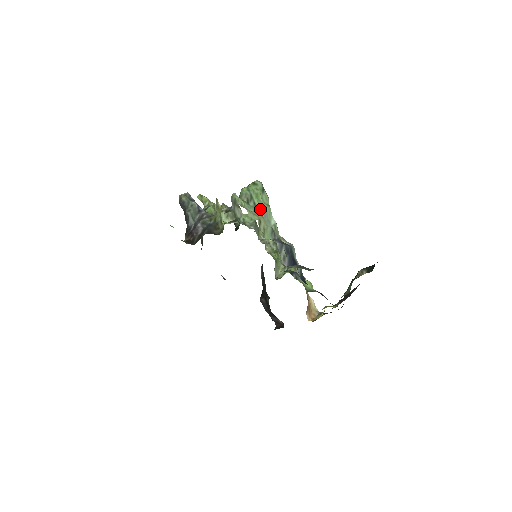
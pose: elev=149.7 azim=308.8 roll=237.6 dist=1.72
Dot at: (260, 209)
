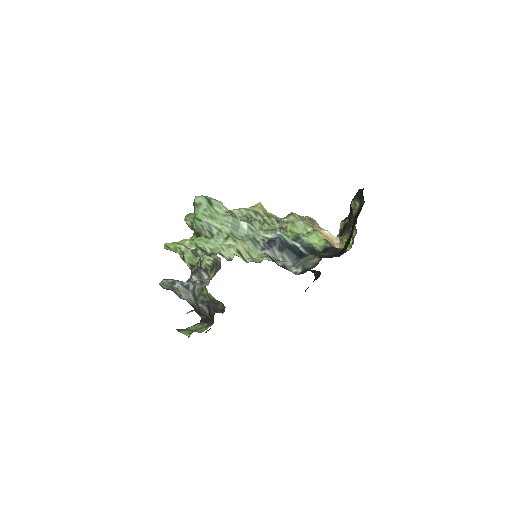
Dot at: (225, 229)
